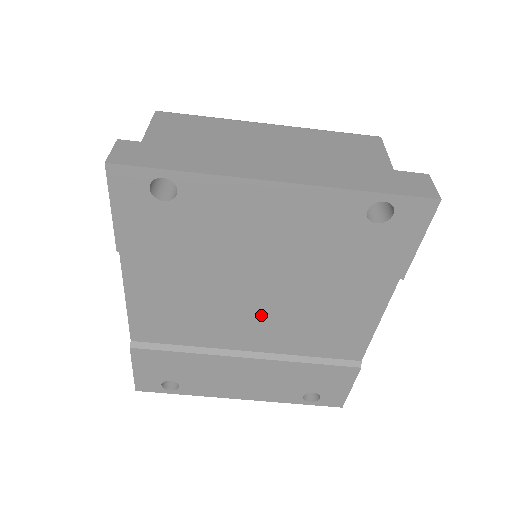
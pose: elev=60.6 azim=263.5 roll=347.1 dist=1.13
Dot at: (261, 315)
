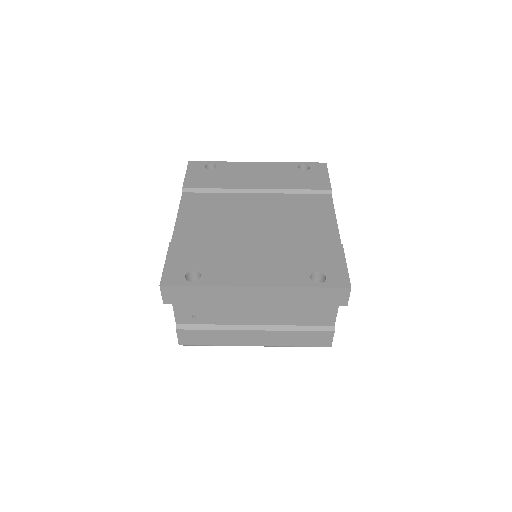
Dot at: (261, 219)
